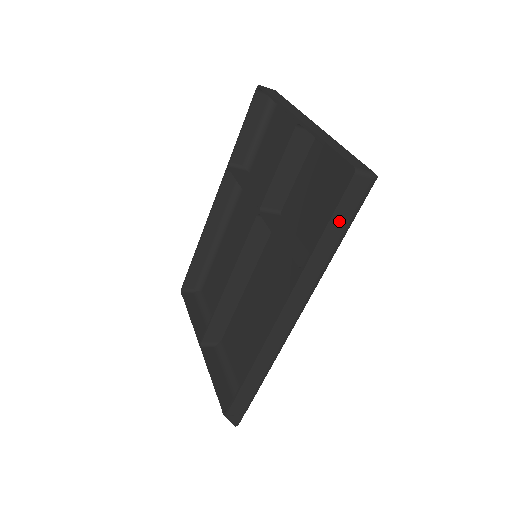
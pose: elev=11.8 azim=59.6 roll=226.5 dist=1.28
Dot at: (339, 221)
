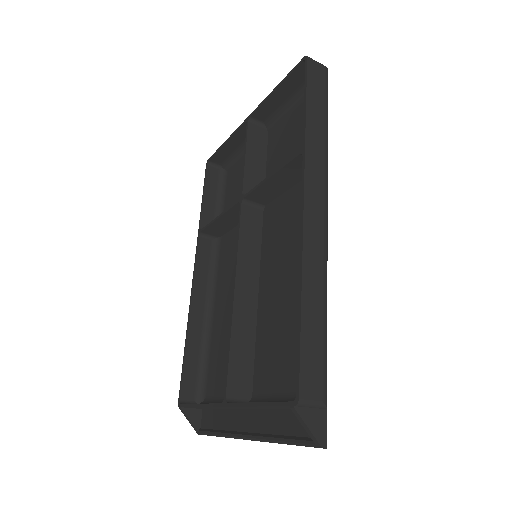
Dot at: (315, 99)
